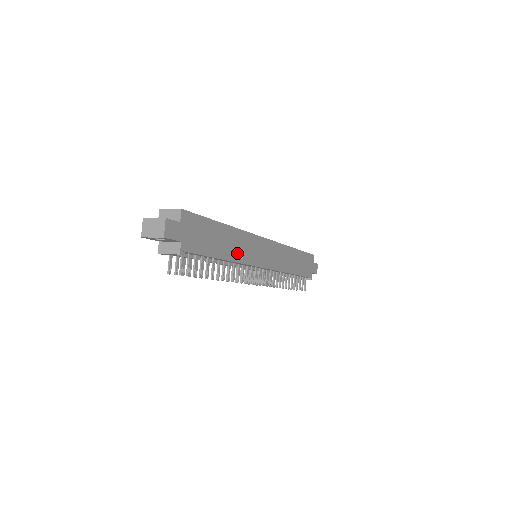
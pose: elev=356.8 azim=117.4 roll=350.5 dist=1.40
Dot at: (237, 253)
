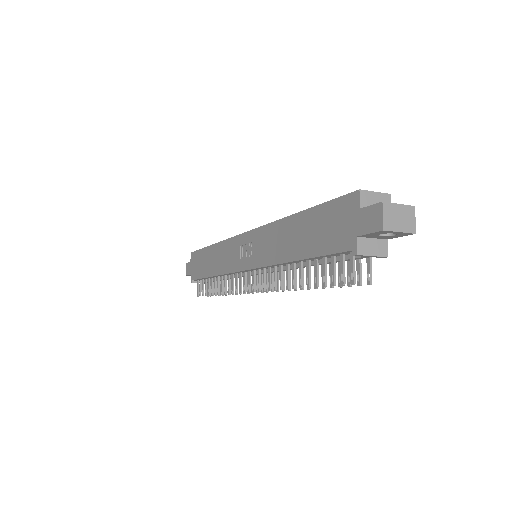
Dot at: occluded
